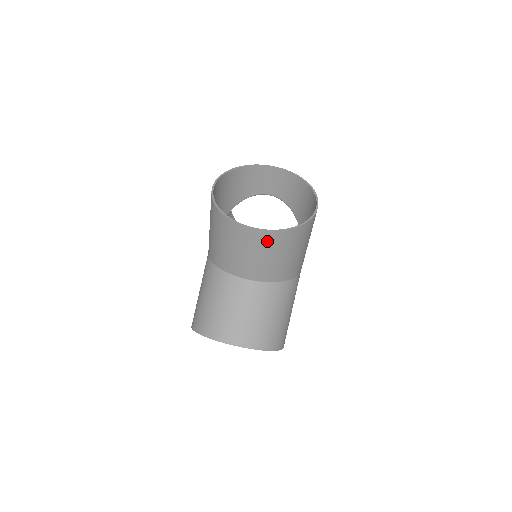
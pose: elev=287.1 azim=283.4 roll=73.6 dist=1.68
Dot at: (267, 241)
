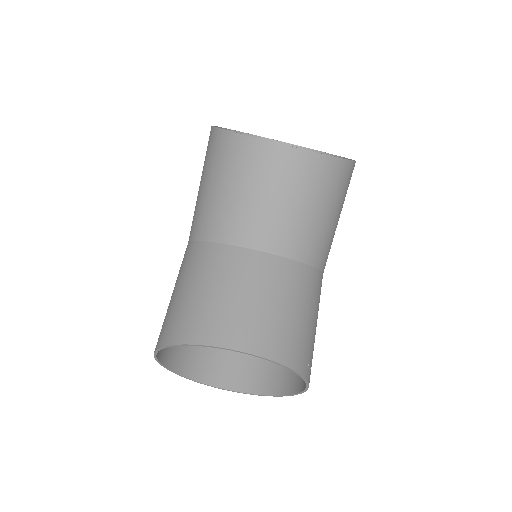
Dot at: (302, 171)
